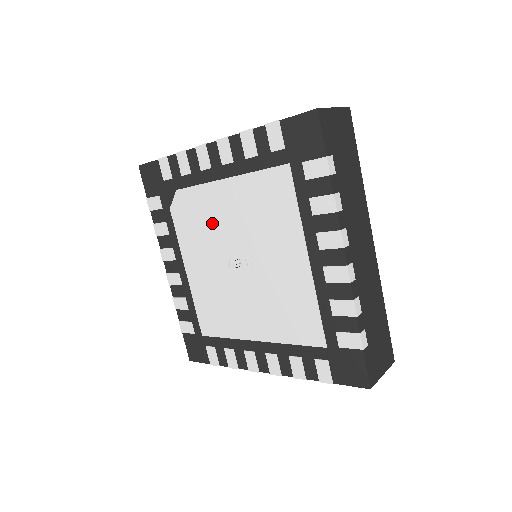
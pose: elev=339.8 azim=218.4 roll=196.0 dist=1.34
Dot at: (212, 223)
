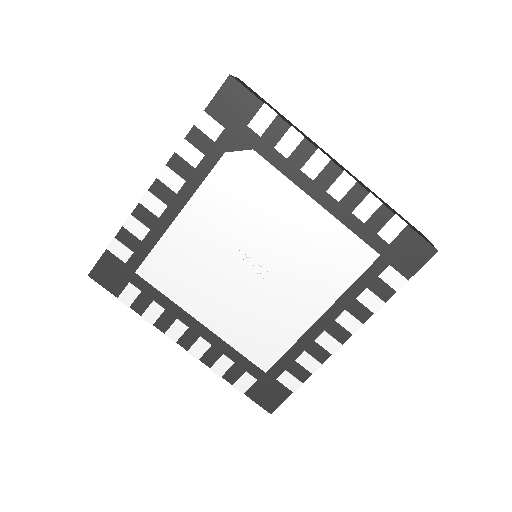
Dot at: (261, 214)
